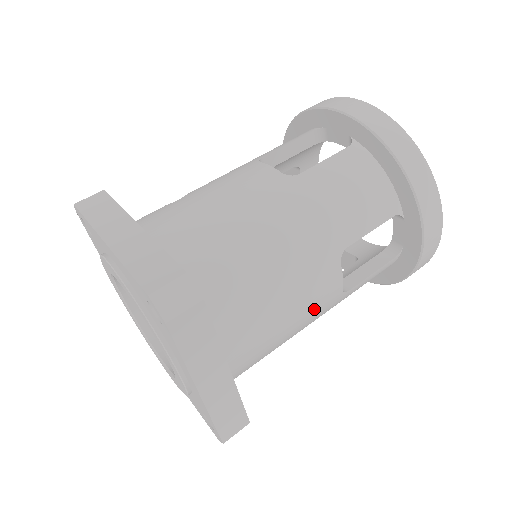
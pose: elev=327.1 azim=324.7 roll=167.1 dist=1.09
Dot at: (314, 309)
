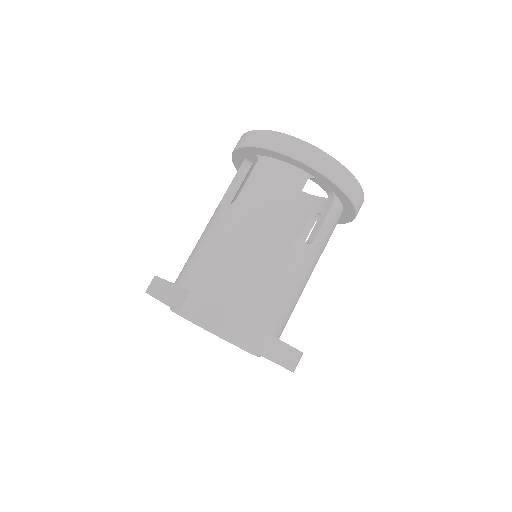
Dot at: (294, 265)
